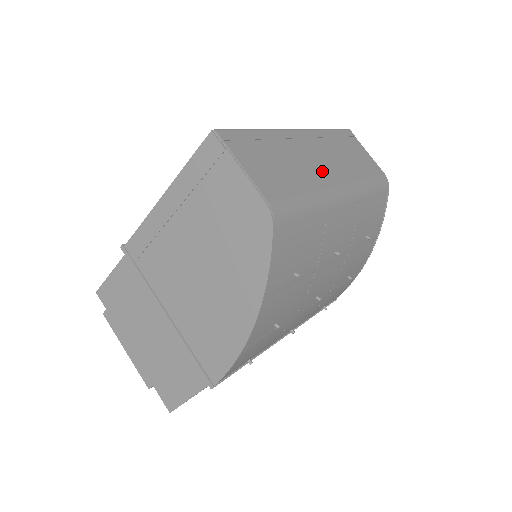
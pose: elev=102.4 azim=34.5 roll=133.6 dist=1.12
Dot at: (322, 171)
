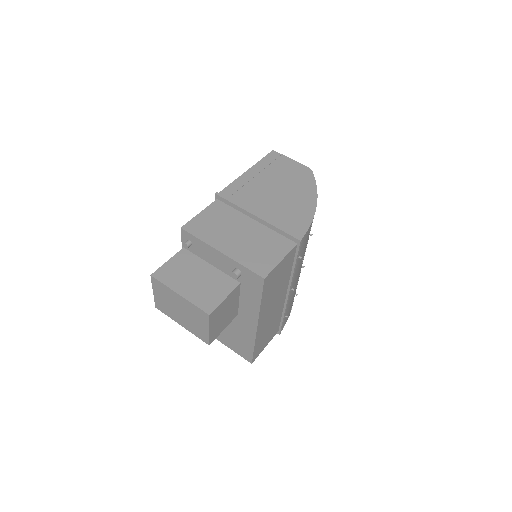
Dot at: occluded
